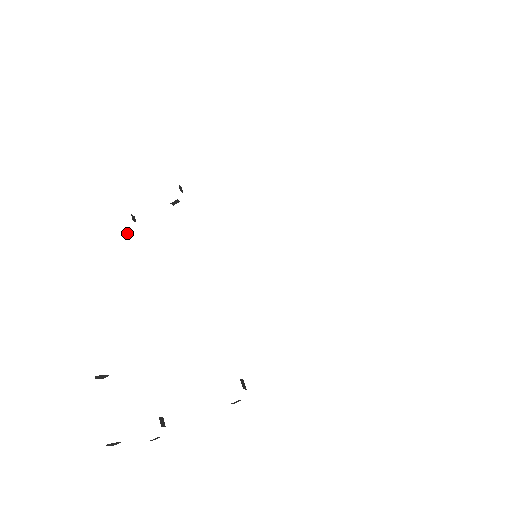
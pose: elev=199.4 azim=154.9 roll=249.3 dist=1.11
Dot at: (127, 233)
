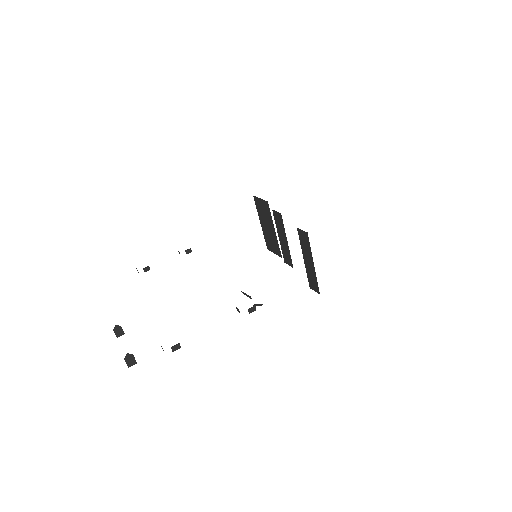
Dot at: (145, 271)
